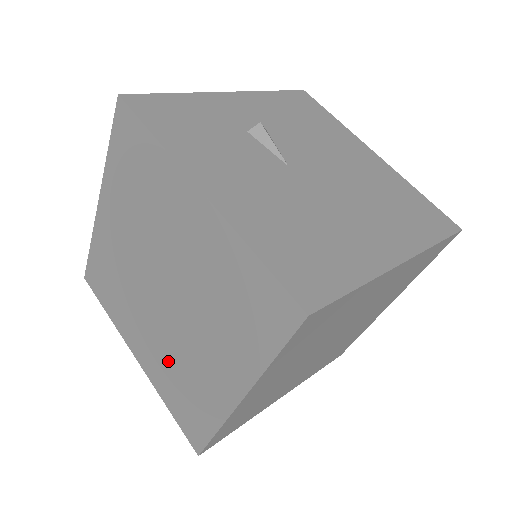
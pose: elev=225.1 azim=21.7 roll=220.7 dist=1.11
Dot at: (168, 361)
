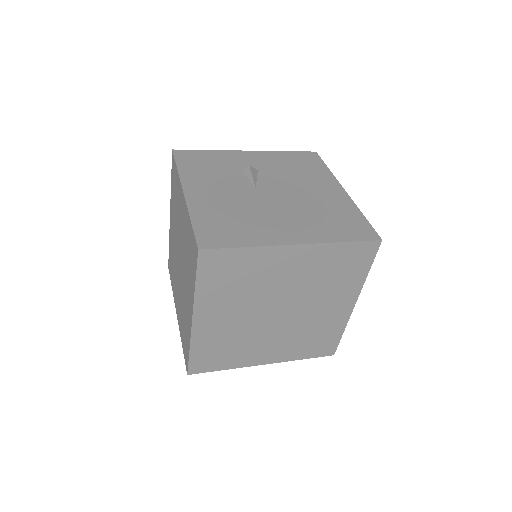
Dot at: (181, 308)
